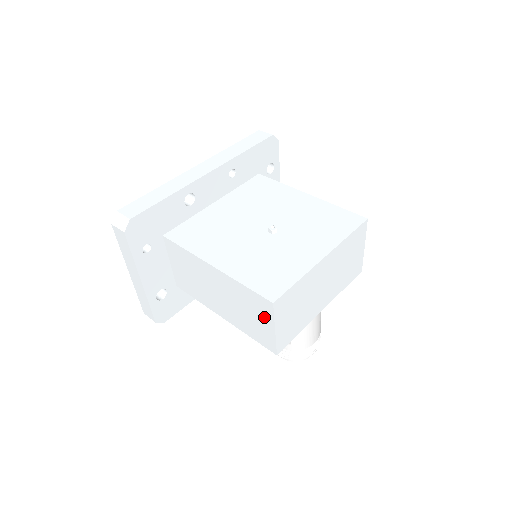
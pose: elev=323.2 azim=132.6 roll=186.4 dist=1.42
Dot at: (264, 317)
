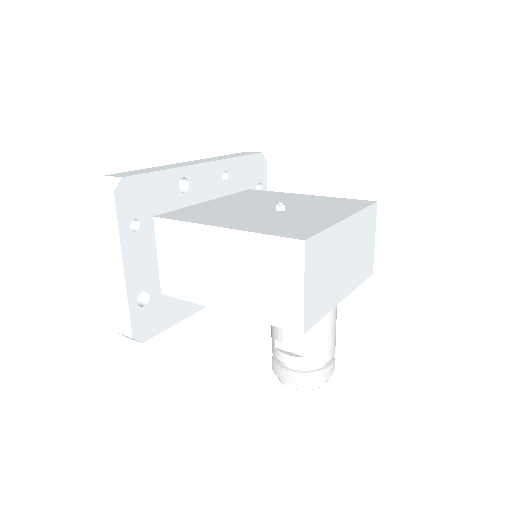
Dot at: (289, 273)
